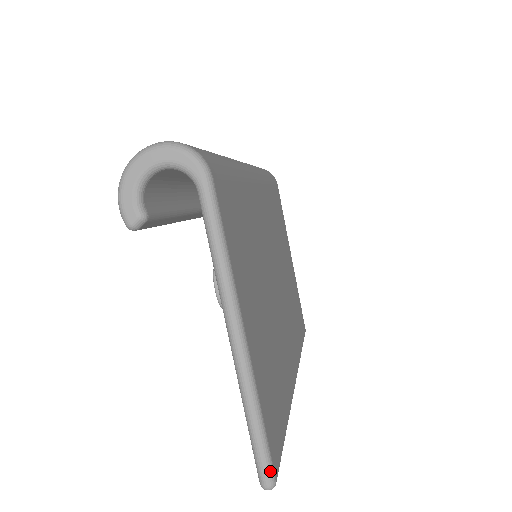
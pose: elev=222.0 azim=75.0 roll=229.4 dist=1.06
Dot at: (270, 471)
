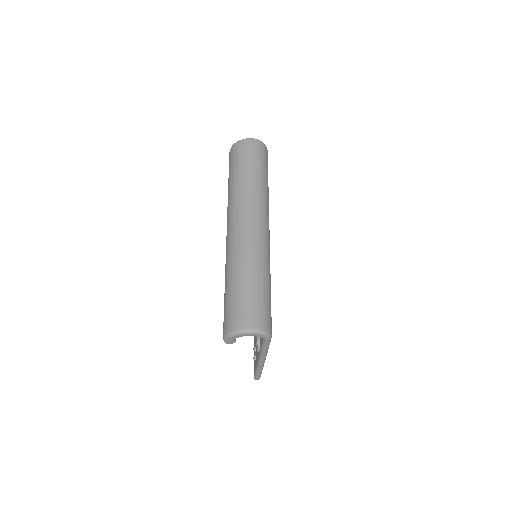
Dot at: occluded
